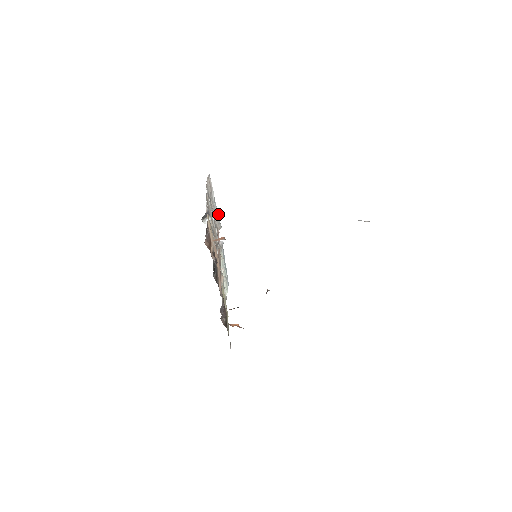
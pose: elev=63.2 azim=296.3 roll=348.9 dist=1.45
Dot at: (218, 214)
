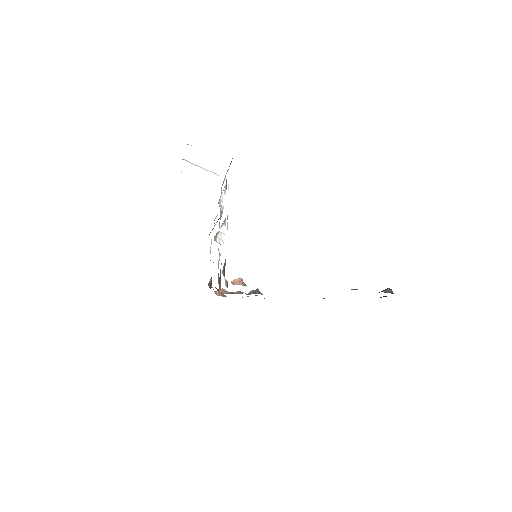
Dot at: occluded
